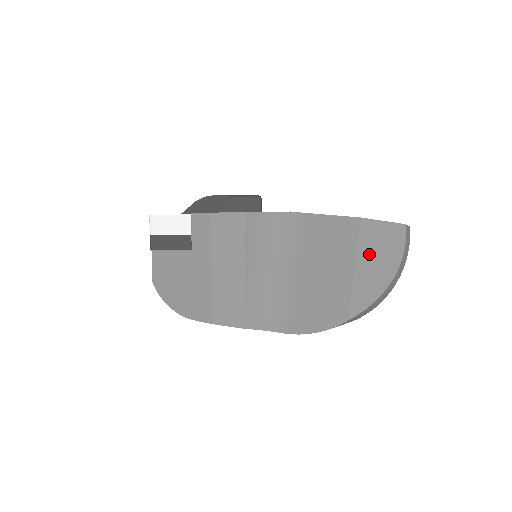
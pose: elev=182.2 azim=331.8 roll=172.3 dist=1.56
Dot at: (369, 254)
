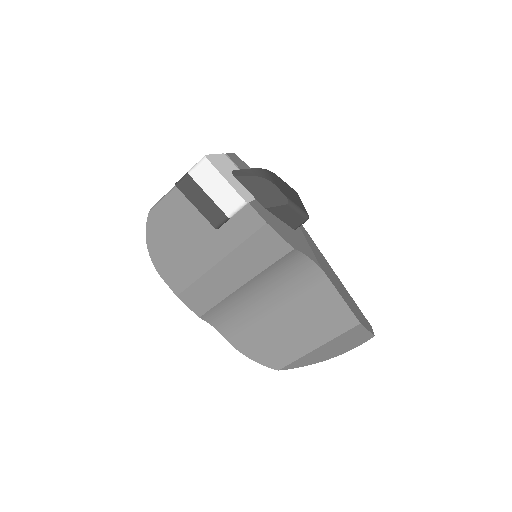
Dot at: (336, 343)
